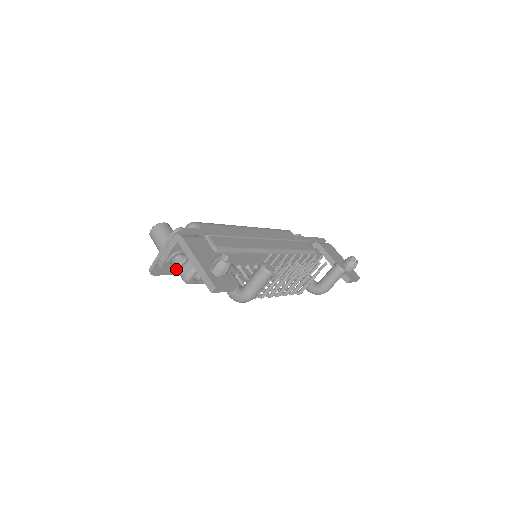
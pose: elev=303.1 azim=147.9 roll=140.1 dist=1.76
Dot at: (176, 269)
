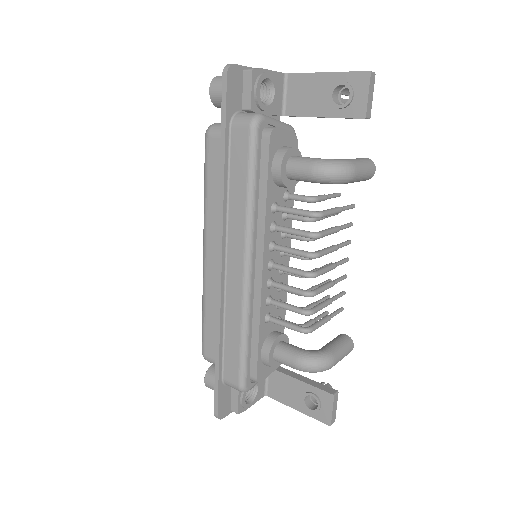
Dot at: (251, 101)
